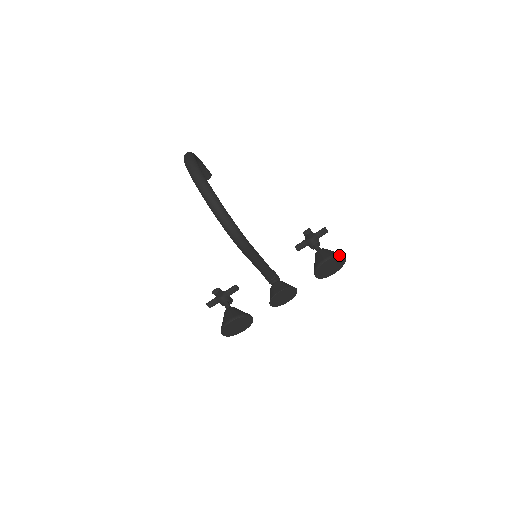
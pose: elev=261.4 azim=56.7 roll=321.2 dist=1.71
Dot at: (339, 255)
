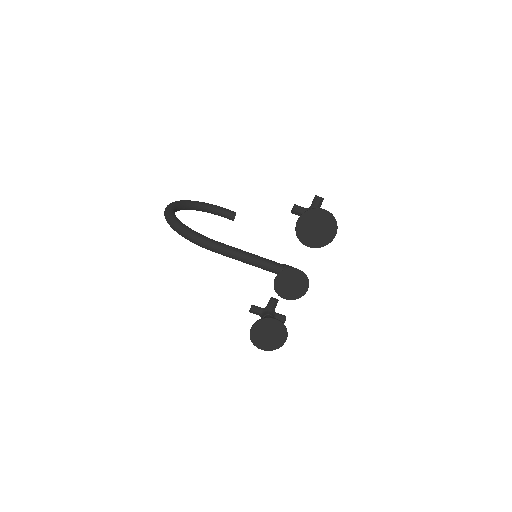
Dot at: (309, 210)
